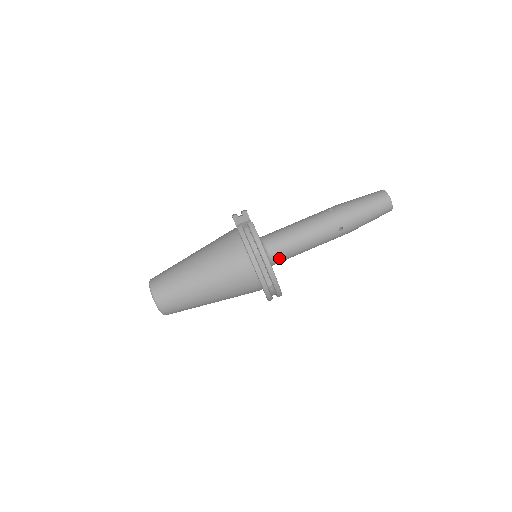
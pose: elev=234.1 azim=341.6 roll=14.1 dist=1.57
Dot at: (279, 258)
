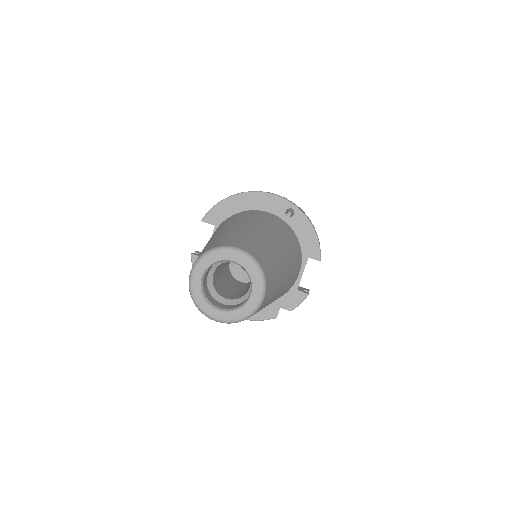
Dot at: occluded
